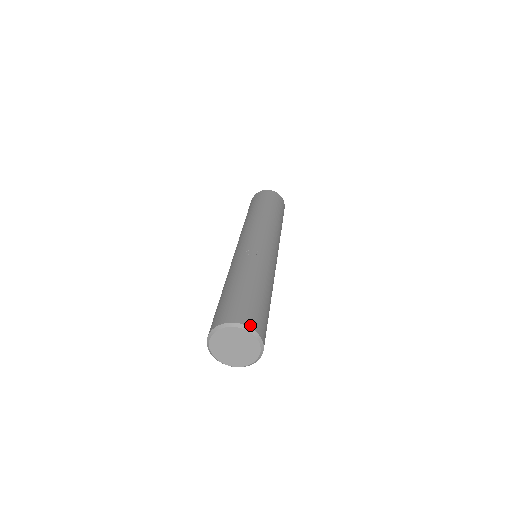
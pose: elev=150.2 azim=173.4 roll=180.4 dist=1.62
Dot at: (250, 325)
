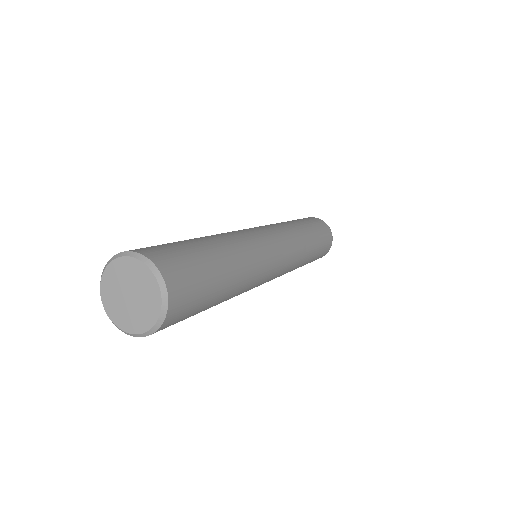
Dot at: (121, 253)
